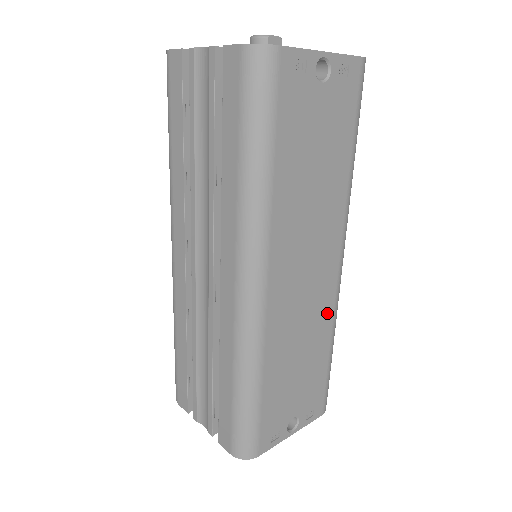
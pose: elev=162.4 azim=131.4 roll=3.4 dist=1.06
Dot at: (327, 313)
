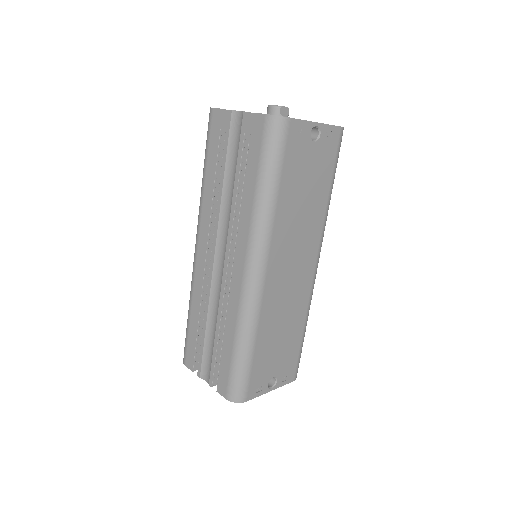
Dot at: (304, 301)
